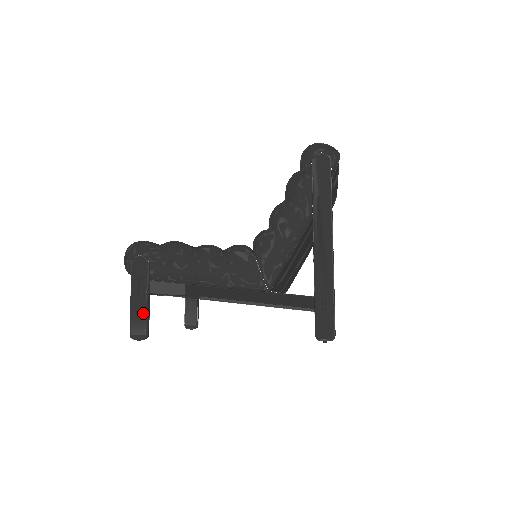
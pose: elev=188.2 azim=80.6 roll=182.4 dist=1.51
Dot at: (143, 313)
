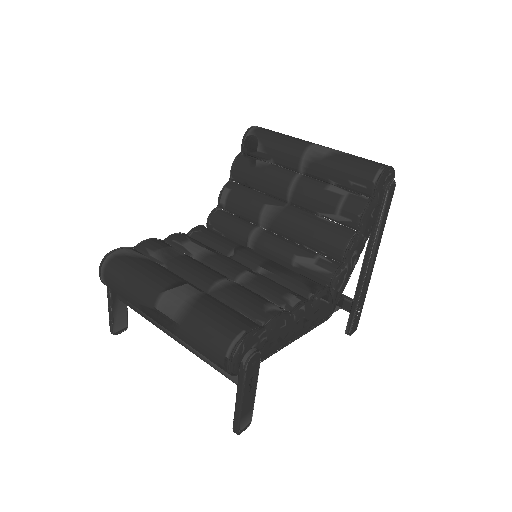
Dot at: (252, 405)
